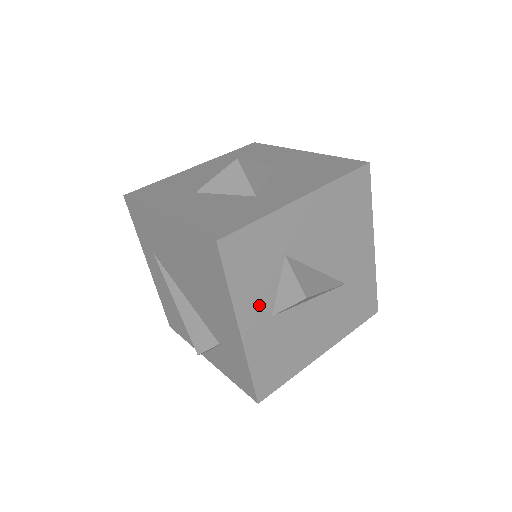
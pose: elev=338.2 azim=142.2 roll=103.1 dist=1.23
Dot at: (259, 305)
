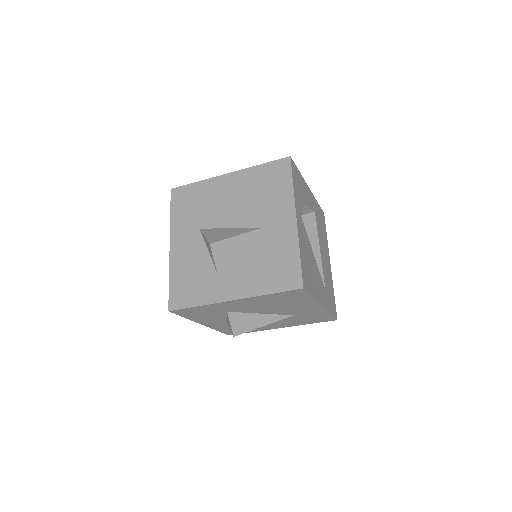
Dot at: (213, 320)
